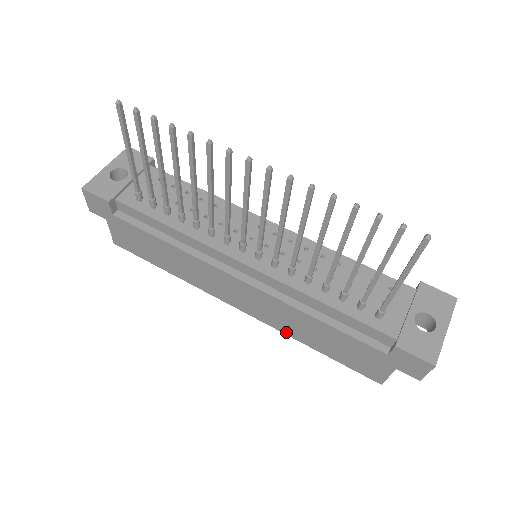
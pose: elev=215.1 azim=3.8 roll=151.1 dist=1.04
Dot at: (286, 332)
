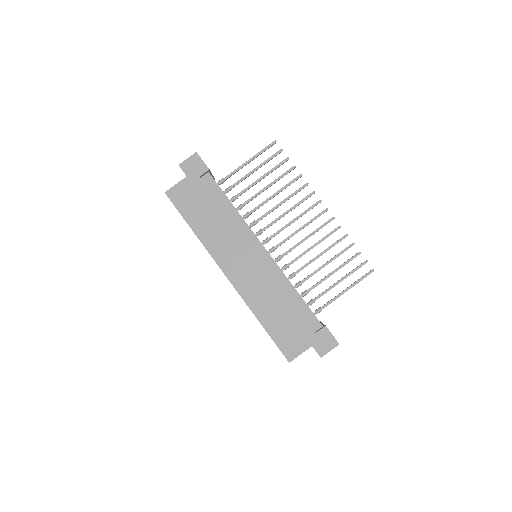
Dot at: (251, 305)
